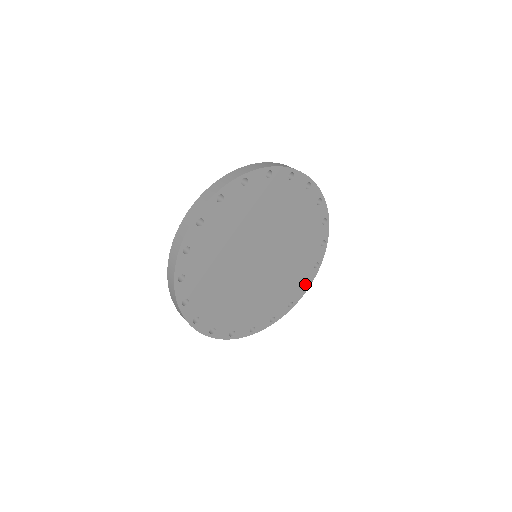
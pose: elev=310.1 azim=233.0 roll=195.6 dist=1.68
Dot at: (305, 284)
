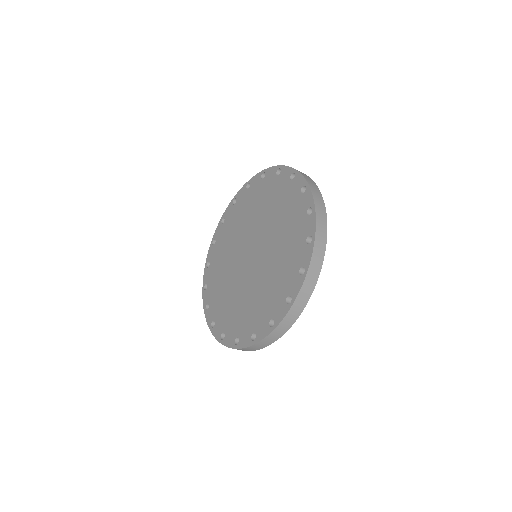
Dot at: occluded
